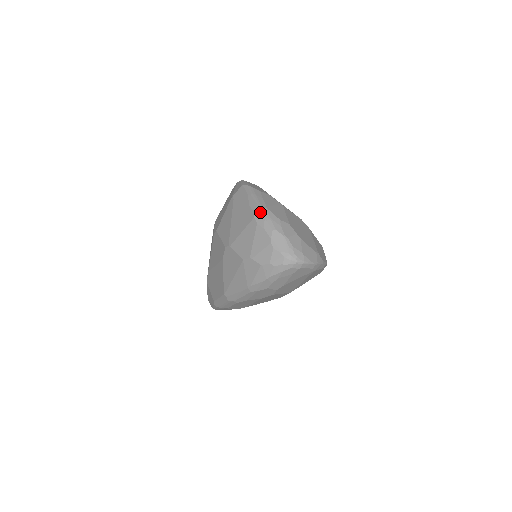
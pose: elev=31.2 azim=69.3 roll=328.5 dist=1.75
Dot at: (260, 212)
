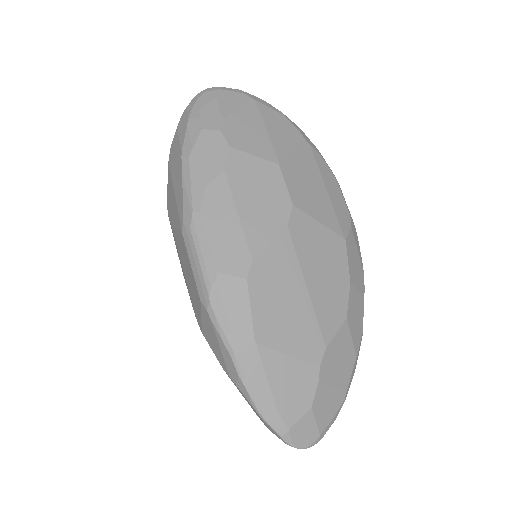
Dot at: occluded
